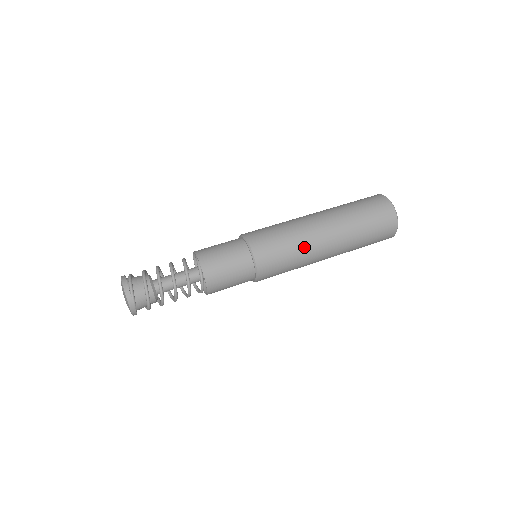
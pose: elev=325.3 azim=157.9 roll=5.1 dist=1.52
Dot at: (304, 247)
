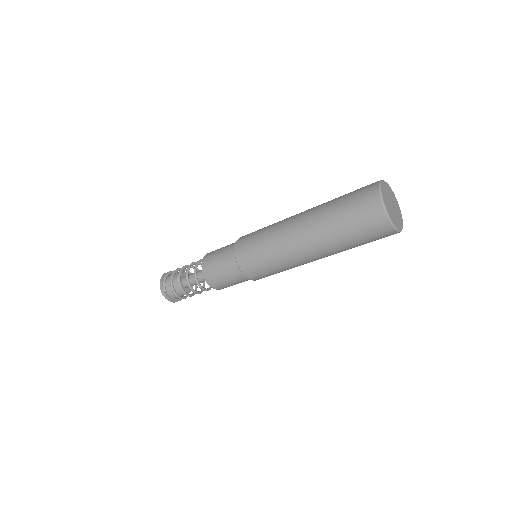
Dot at: (276, 241)
